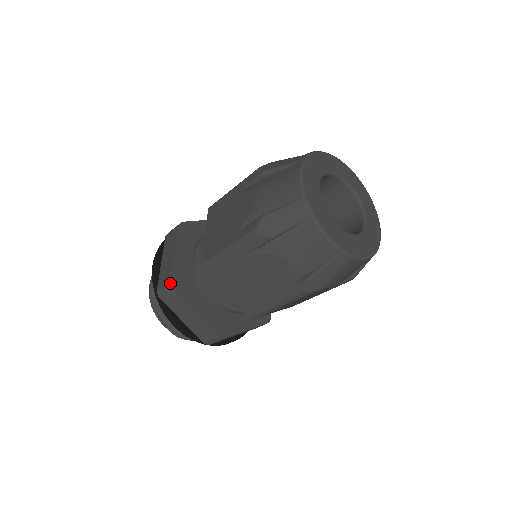
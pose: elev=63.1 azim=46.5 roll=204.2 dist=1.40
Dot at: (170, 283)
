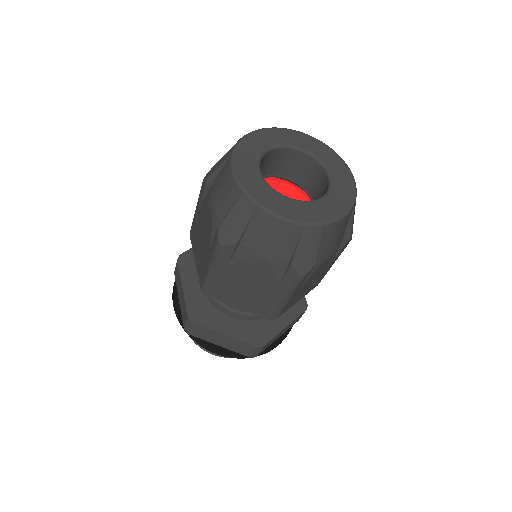
Dot at: (179, 255)
